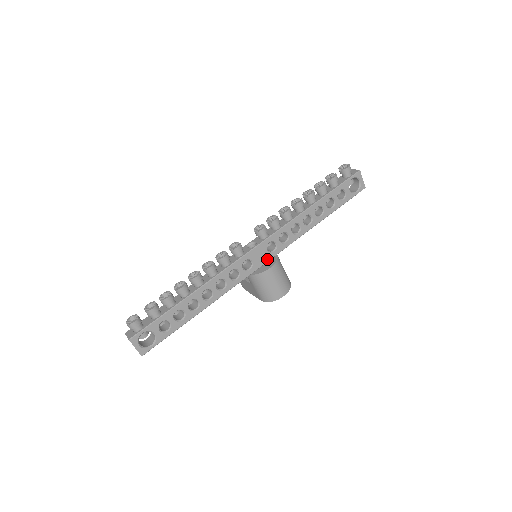
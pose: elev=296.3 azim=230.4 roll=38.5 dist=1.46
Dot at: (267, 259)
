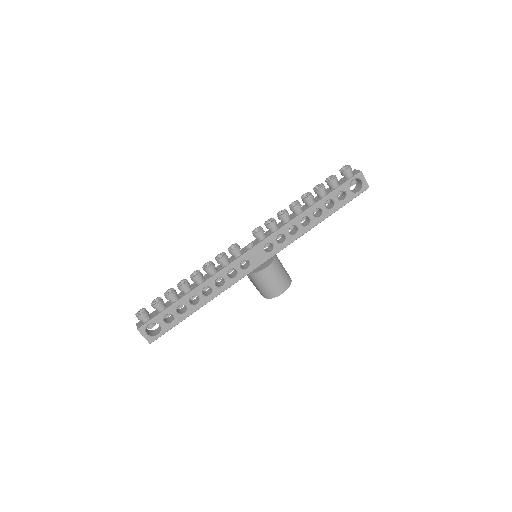
Dot at: (265, 259)
